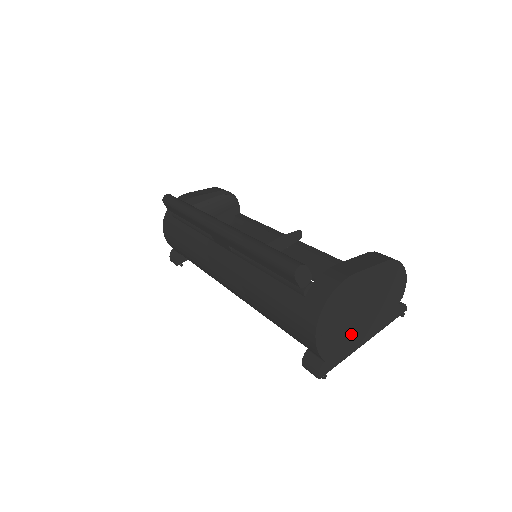
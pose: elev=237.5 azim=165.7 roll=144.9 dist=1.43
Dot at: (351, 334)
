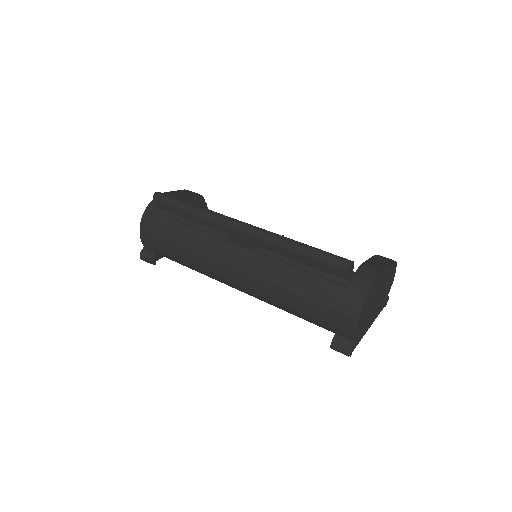
Dot at: (368, 319)
